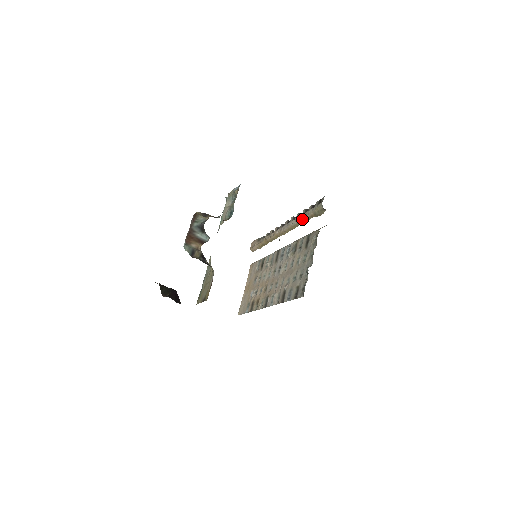
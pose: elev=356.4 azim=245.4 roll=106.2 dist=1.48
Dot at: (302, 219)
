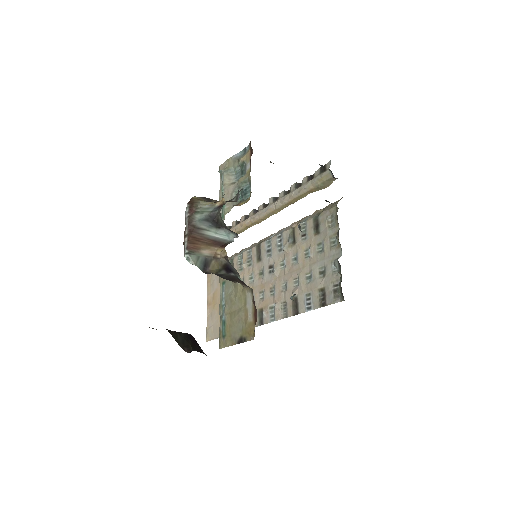
Dot at: (293, 197)
